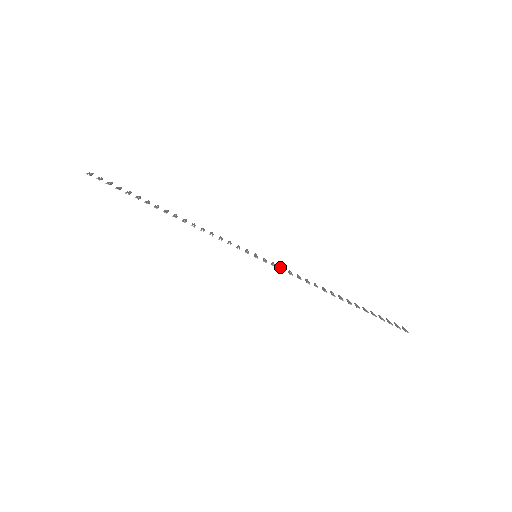
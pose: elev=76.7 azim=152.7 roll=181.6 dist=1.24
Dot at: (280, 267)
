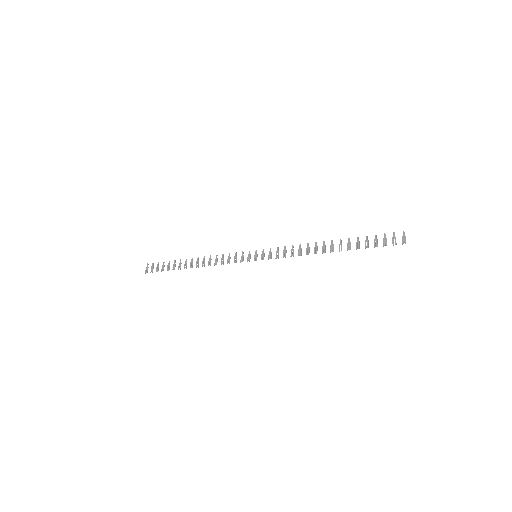
Dot at: occluded
